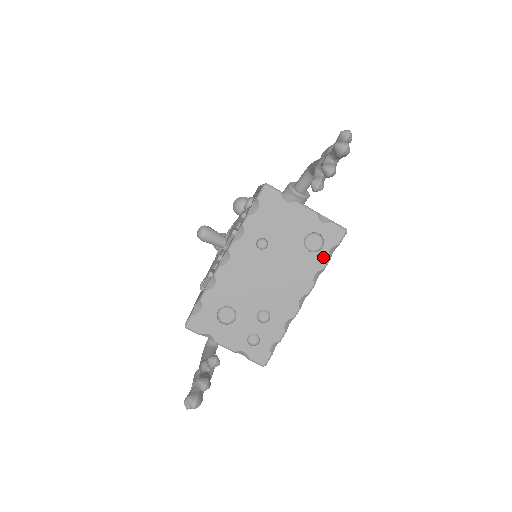
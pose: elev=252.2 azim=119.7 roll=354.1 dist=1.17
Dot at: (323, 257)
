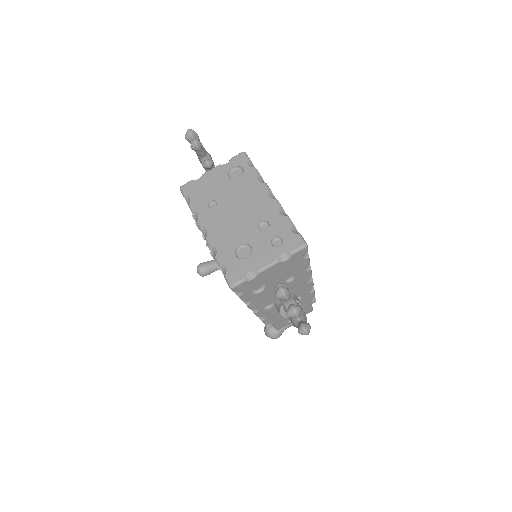
Dot at: (250, 171)
